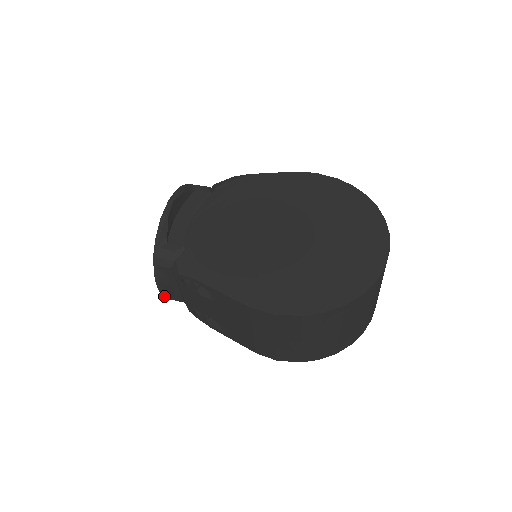
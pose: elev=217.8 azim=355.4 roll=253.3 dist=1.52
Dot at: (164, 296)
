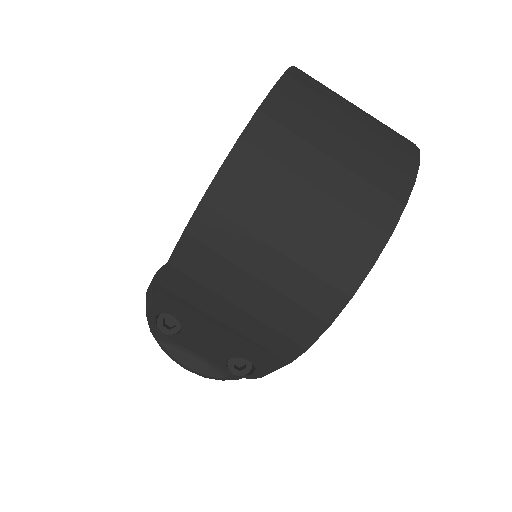
Dot at: (204, 376)
